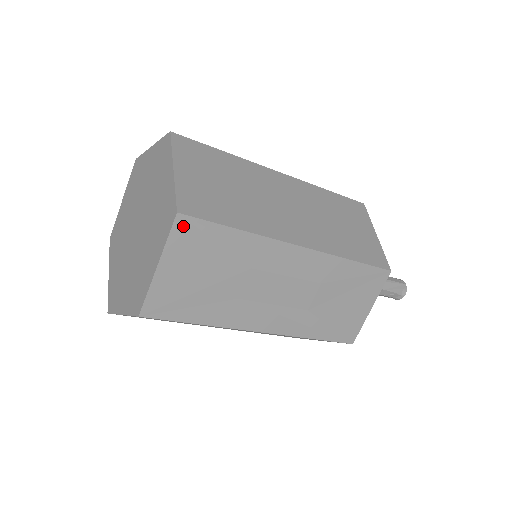
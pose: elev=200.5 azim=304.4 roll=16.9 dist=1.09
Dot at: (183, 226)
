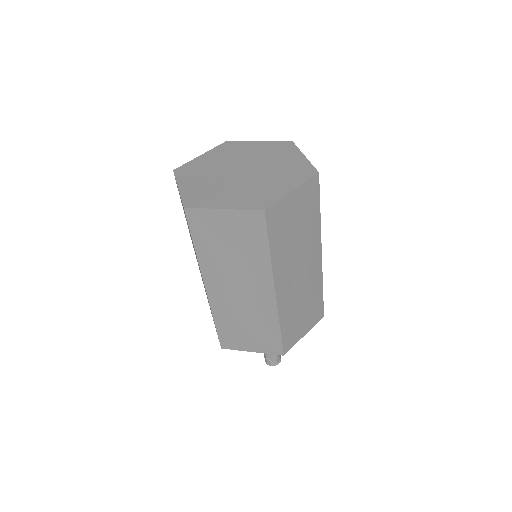
Dot at: (314, 182)
